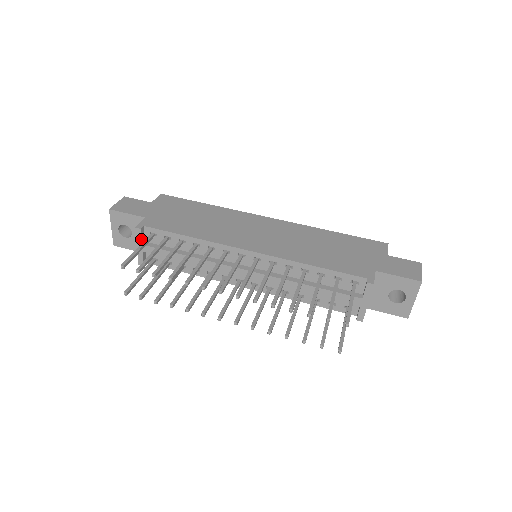
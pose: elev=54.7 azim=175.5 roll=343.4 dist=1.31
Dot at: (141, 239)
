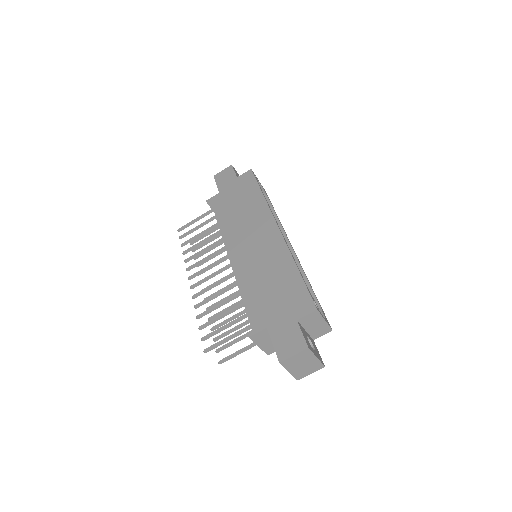
Dot at: occluded
